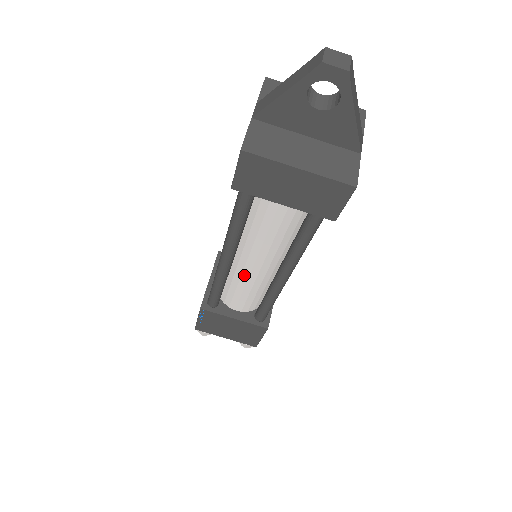
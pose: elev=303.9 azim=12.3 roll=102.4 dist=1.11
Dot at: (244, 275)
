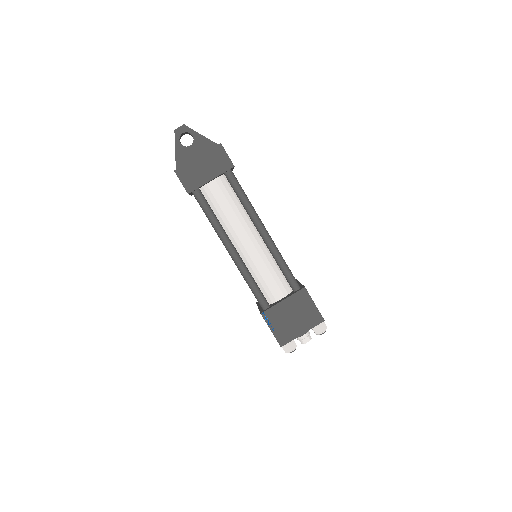
Dot at: (252, 258)
